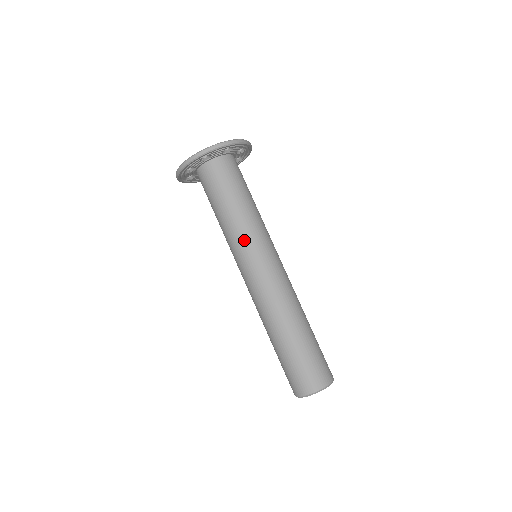
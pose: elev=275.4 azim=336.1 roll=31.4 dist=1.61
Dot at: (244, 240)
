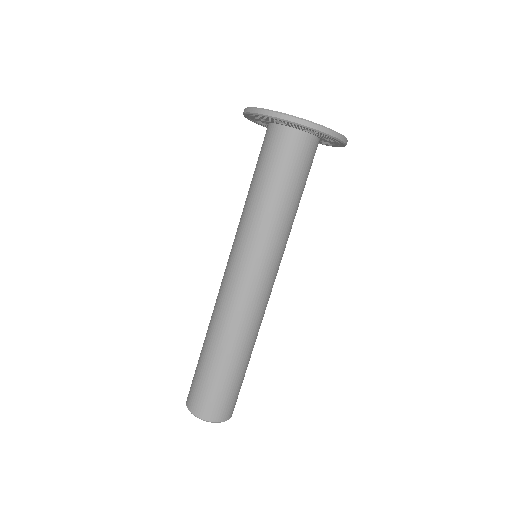
Dot at: (271, 242)
